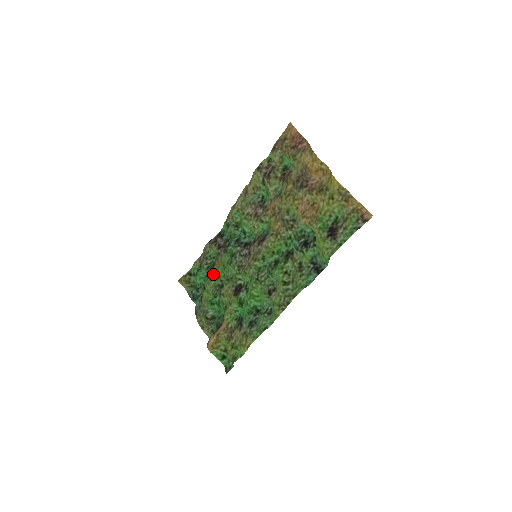
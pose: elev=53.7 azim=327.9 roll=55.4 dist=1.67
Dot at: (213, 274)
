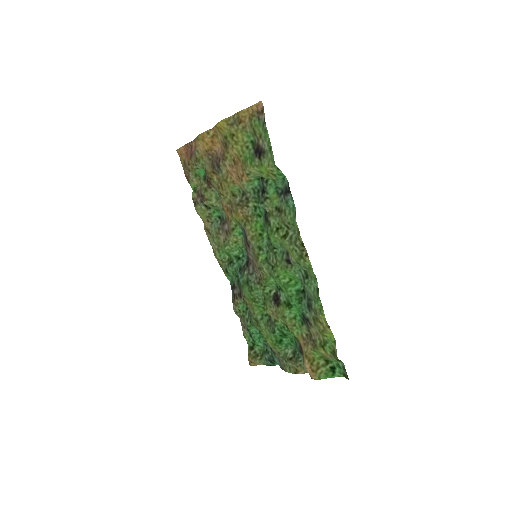
Dot at: (255, 318)
